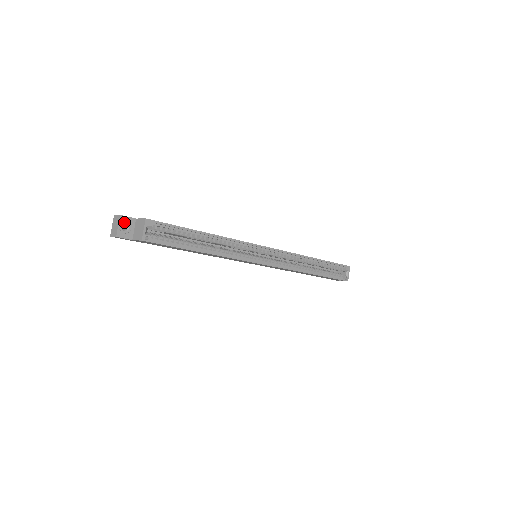
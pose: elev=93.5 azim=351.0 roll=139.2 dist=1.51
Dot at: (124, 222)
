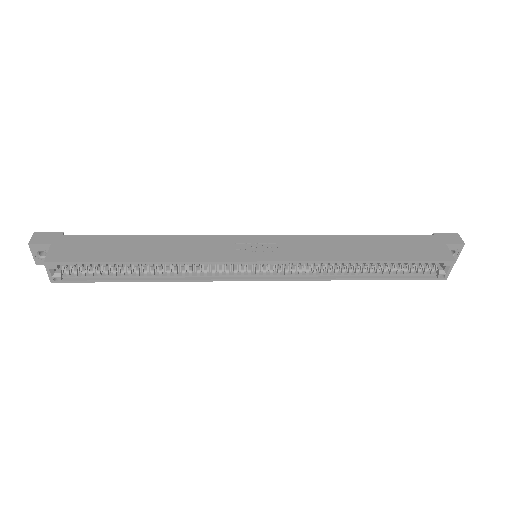
Dot at: (38, 250)
